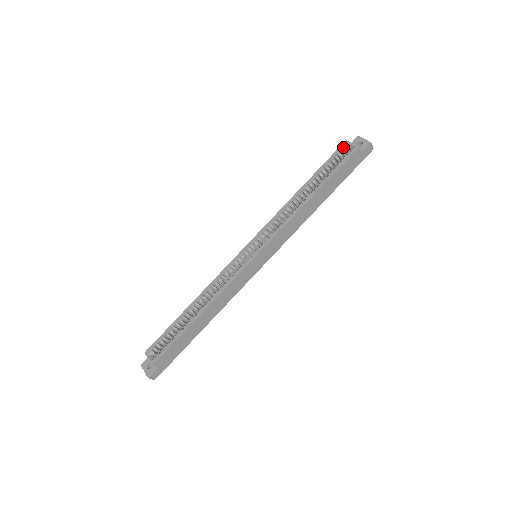
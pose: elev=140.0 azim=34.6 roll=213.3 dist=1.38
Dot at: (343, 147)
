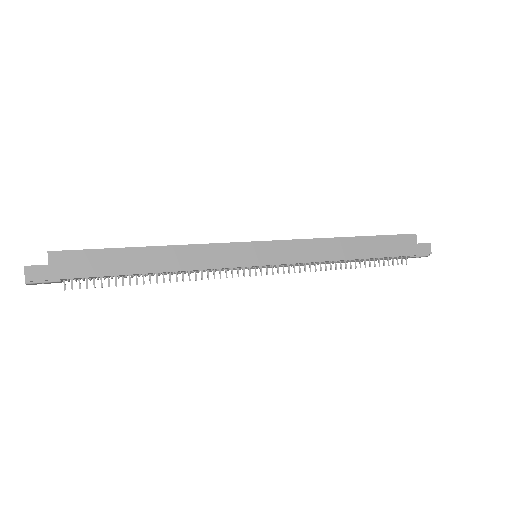
Dot at: occluded
